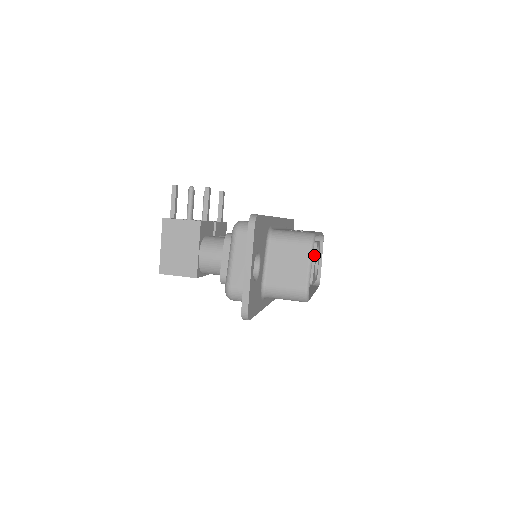
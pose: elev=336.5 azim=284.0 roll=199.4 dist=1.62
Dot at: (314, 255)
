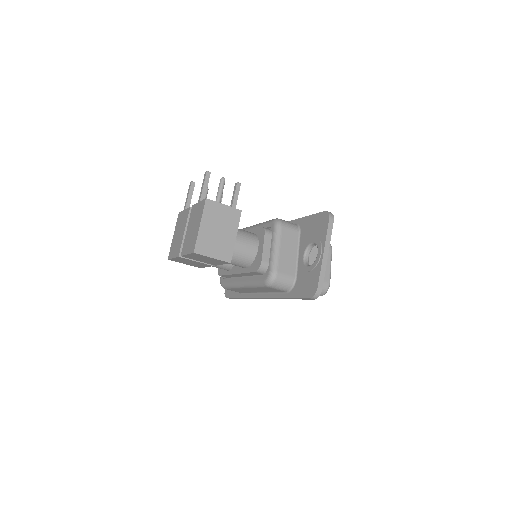
Dot at: occluded
